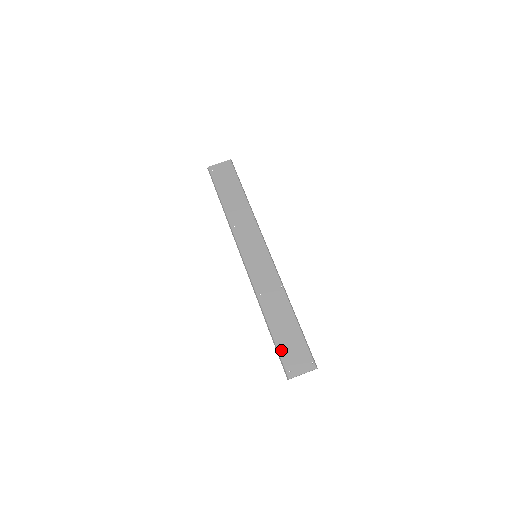
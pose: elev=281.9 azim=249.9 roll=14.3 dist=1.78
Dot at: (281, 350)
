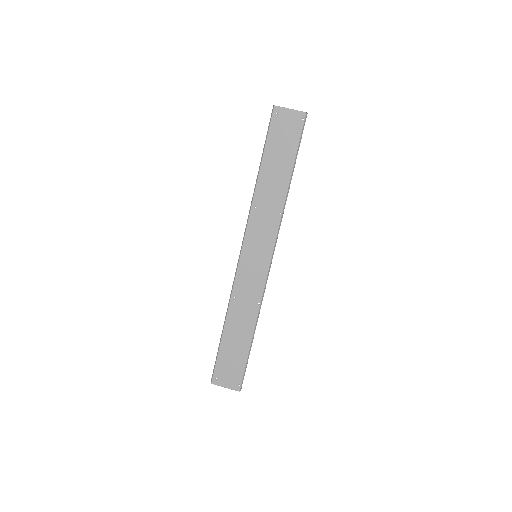
Dot at: (220, 358)
